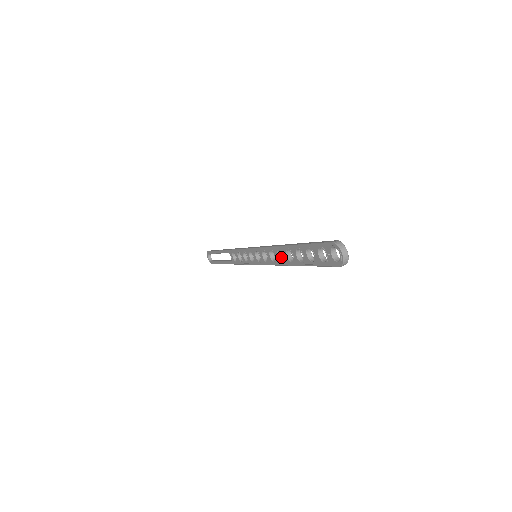
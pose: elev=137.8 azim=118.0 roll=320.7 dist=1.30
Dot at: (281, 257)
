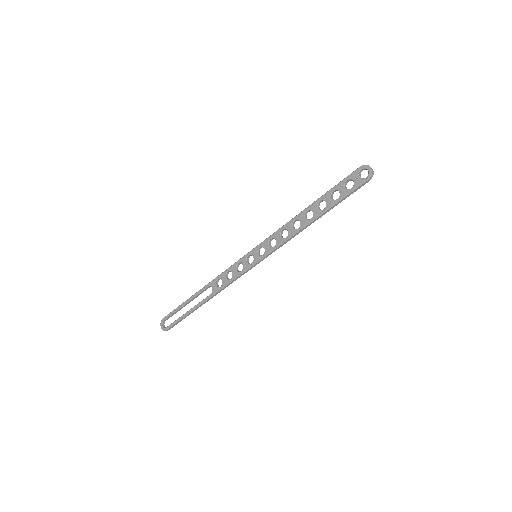
Dot at: occluded
